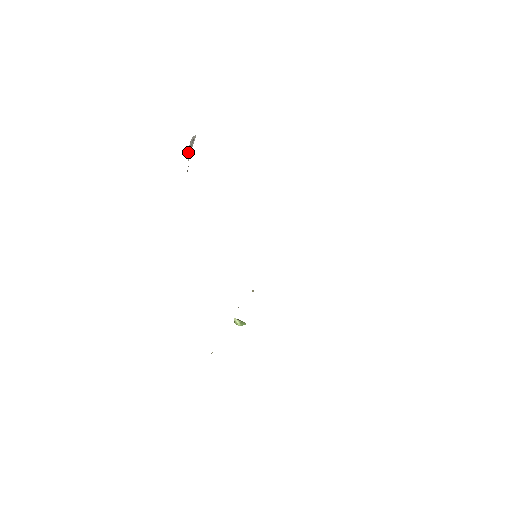
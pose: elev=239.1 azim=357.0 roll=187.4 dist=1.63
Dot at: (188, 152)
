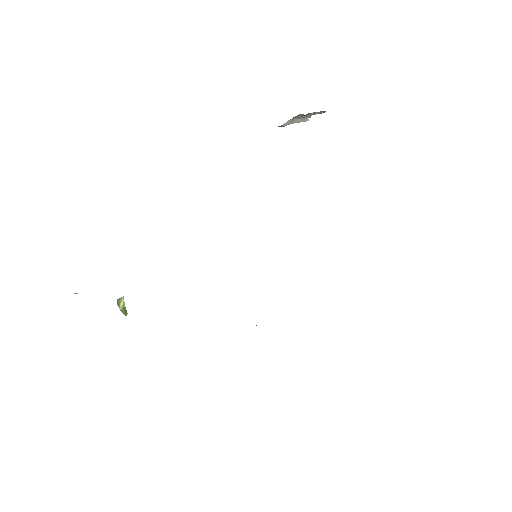
Dot at: (293, 119)
